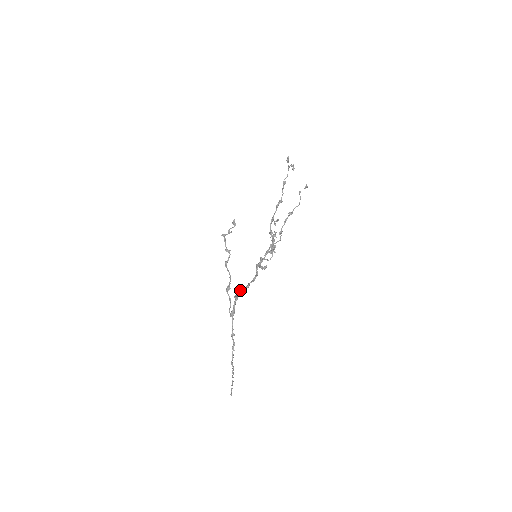
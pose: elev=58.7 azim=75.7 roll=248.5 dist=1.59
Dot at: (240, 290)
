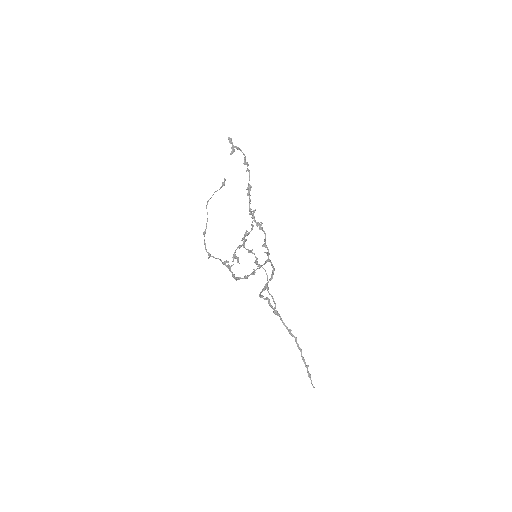
Dot at: (260, 295)
